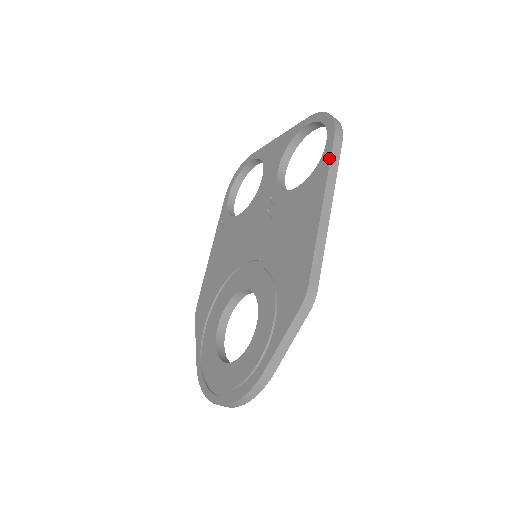
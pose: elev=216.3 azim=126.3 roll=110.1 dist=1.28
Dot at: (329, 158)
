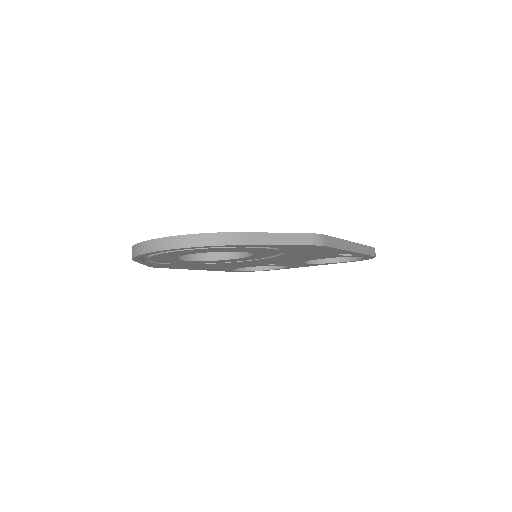
Dot at: (366, 245)
